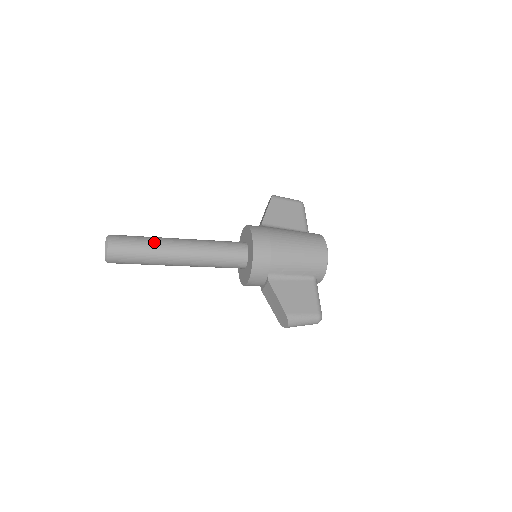
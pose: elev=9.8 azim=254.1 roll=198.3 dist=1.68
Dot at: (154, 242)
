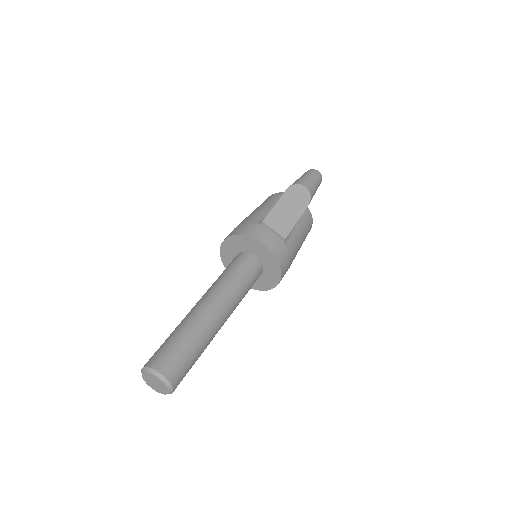
Dot at: occluded
